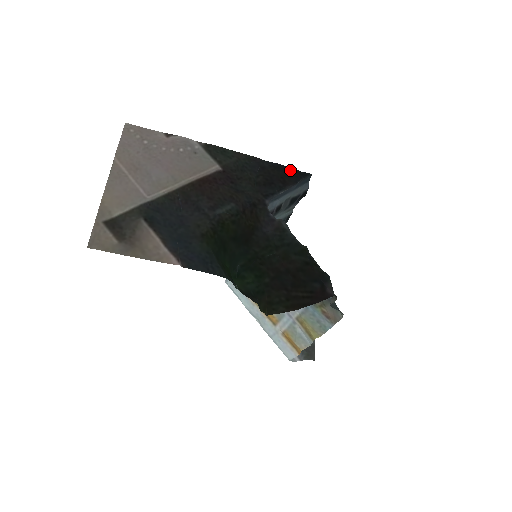
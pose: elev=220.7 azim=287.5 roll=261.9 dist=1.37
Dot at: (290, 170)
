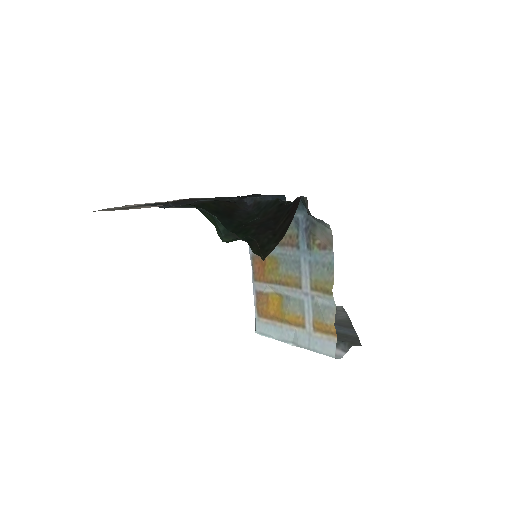
Dot at: occluded
